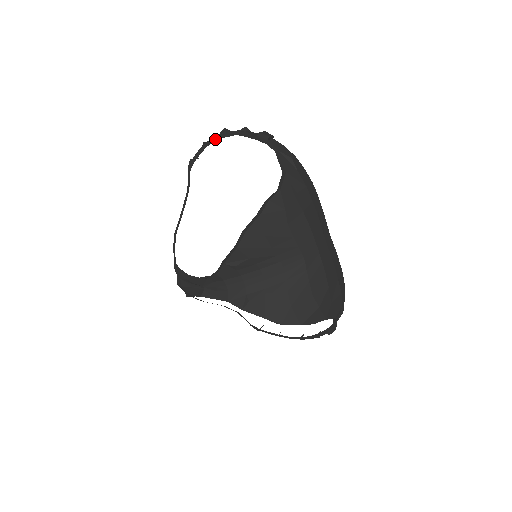
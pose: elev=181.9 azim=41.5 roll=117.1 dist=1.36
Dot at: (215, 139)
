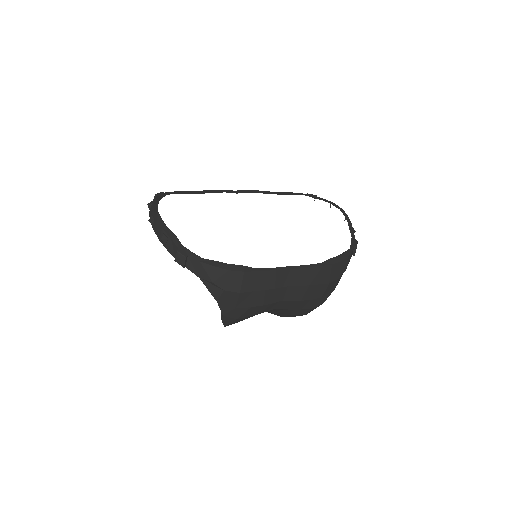
Dot at: occluded
